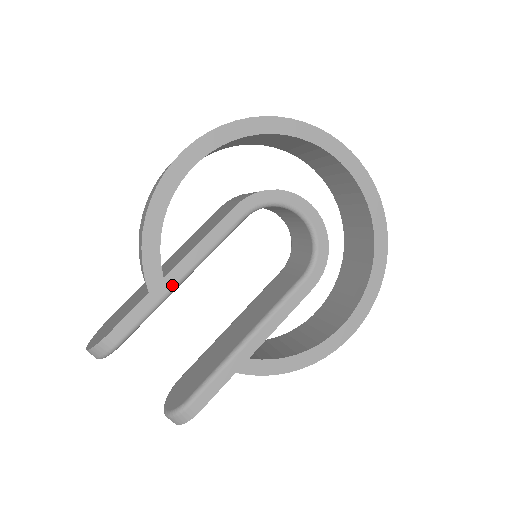
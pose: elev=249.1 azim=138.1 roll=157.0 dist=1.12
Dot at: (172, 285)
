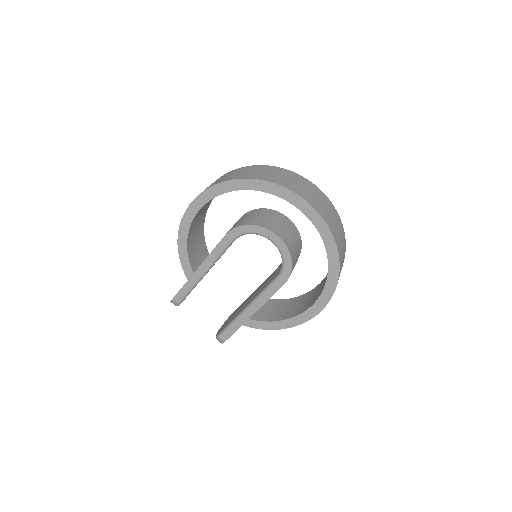
Dot at: (199, 277)
